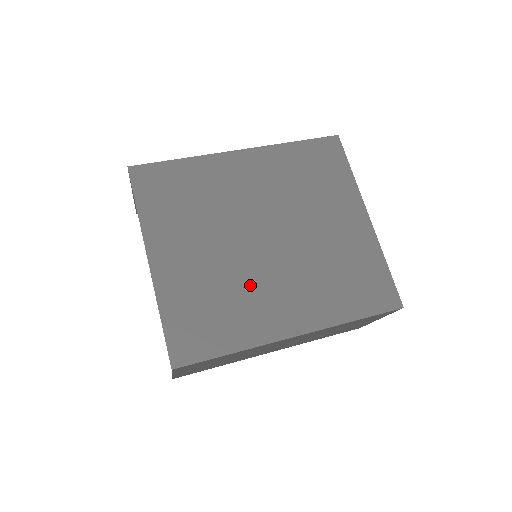
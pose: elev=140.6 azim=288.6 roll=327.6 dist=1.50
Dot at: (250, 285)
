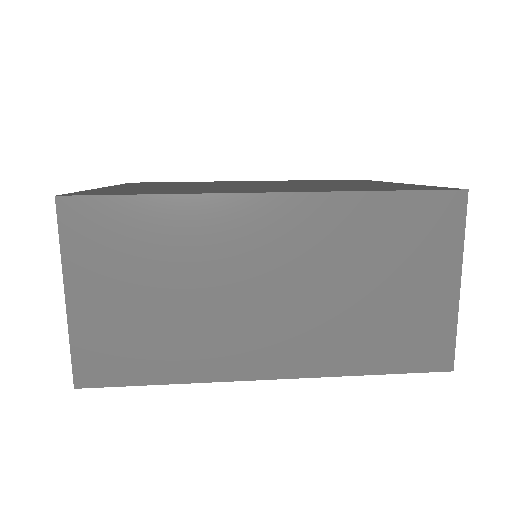
Dot at: (218, 188)
